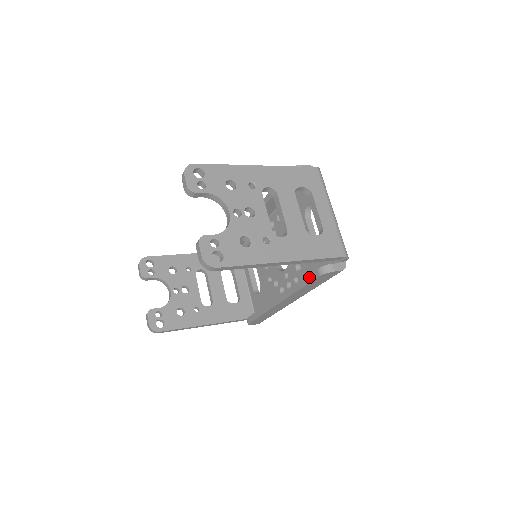
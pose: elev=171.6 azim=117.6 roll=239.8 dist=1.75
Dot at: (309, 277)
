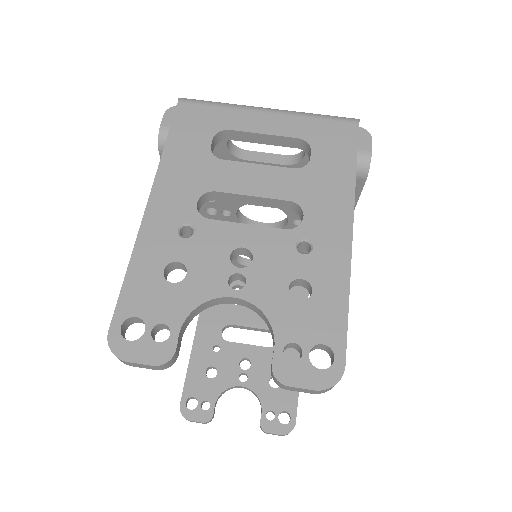
Dot at: occluded
